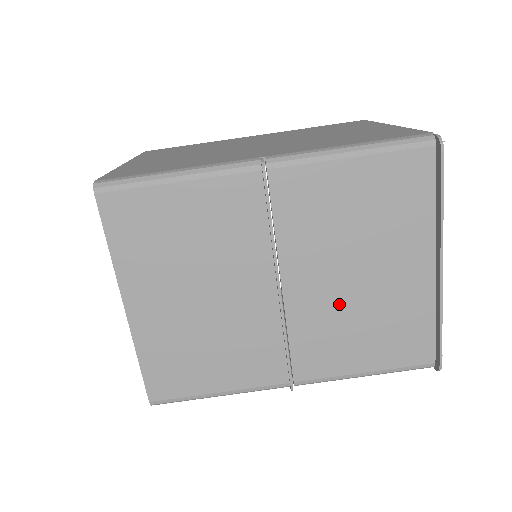
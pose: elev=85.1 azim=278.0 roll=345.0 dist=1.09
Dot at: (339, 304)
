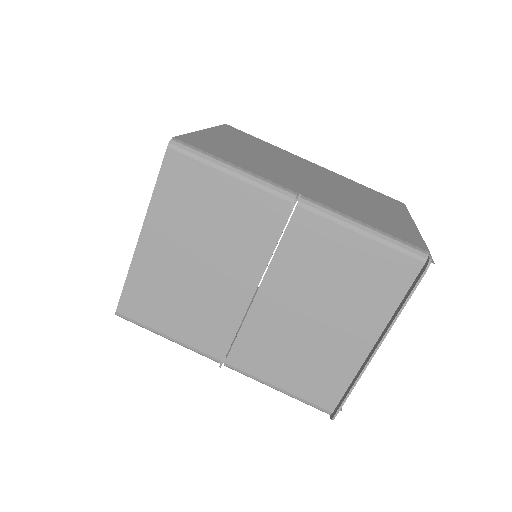
Dot at: (290, 329)
